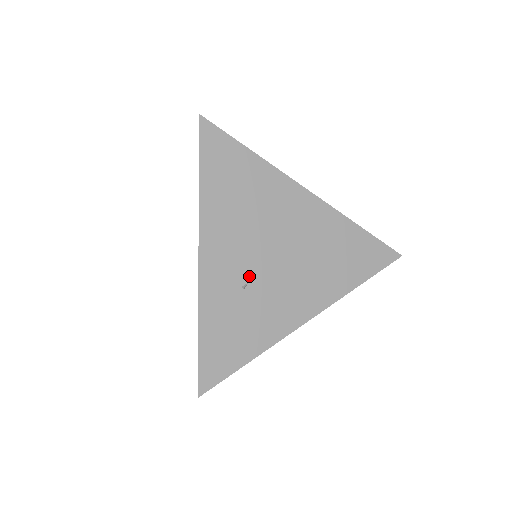
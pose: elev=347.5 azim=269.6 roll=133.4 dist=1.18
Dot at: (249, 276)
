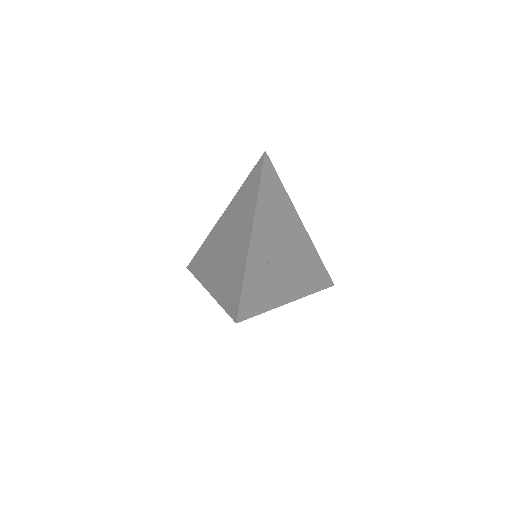
Dot at: (271, 257)
